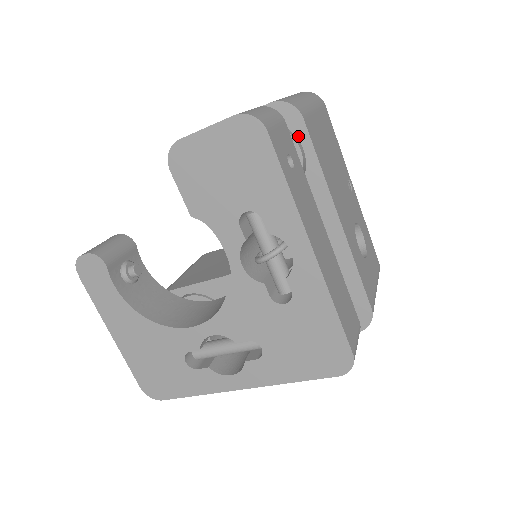
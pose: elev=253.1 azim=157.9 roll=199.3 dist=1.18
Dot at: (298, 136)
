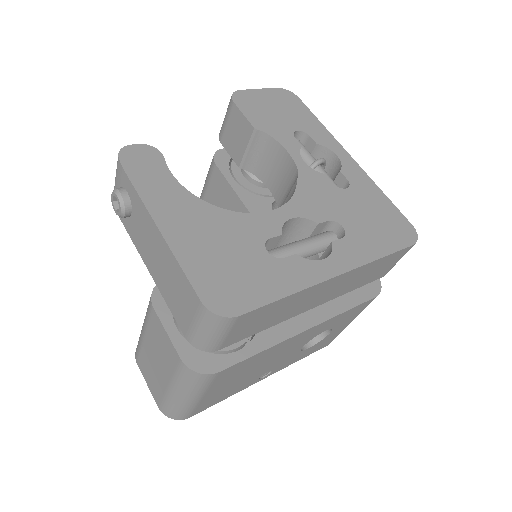
Dot at: occluded
